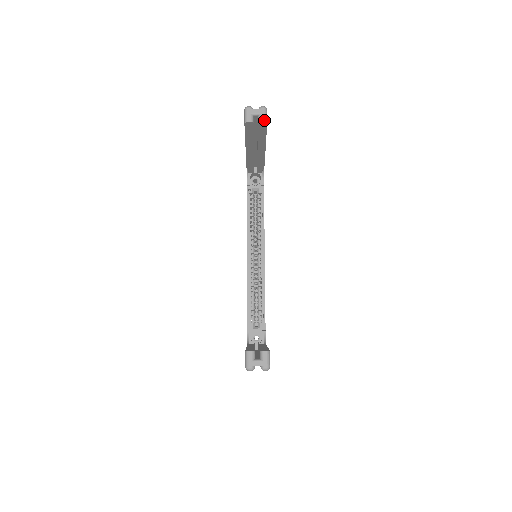
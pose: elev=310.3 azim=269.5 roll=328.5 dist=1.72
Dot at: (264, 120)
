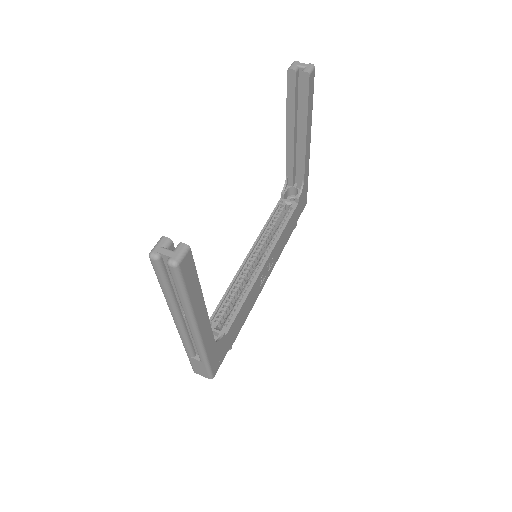
Dot at: (307, 71)
